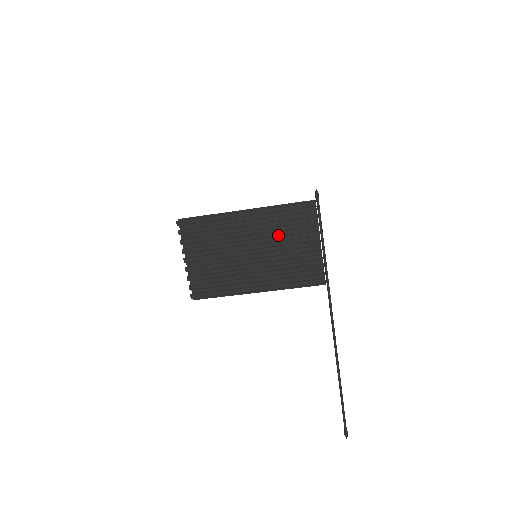
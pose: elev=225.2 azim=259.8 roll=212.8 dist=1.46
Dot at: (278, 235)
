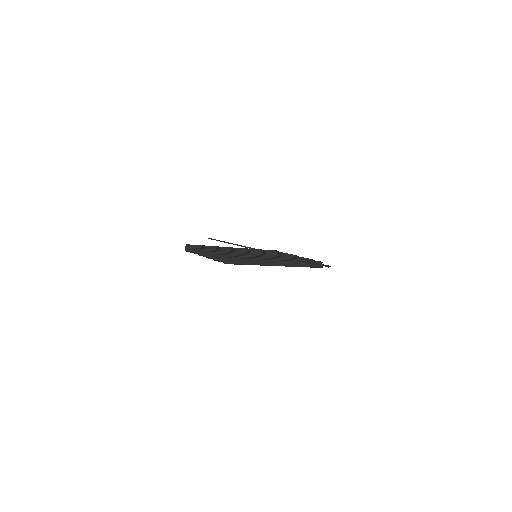
Dot at: (282, 257)
